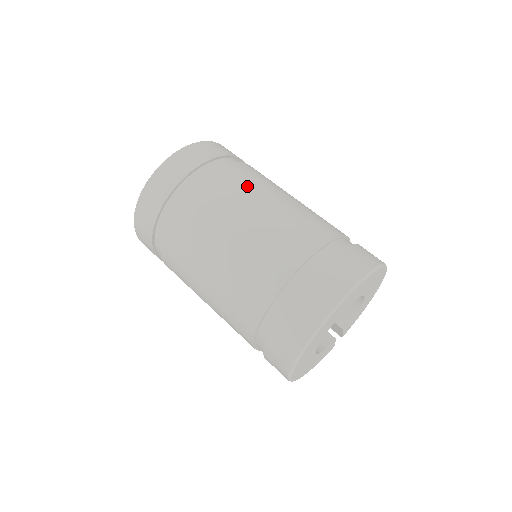
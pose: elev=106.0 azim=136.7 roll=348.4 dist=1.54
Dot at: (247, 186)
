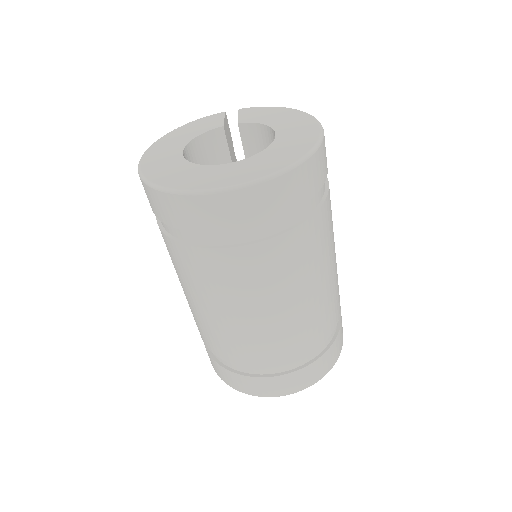
Dot at: (292, 273)
